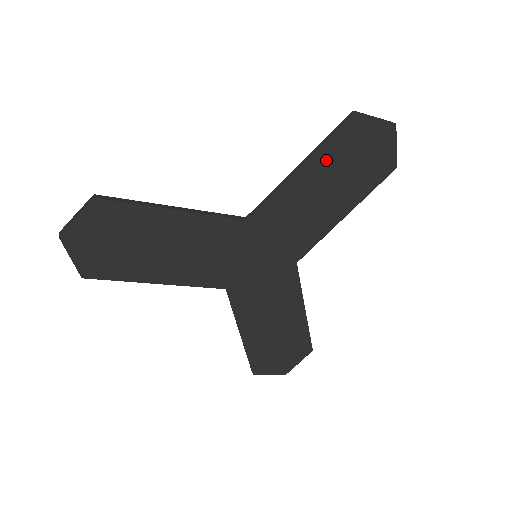
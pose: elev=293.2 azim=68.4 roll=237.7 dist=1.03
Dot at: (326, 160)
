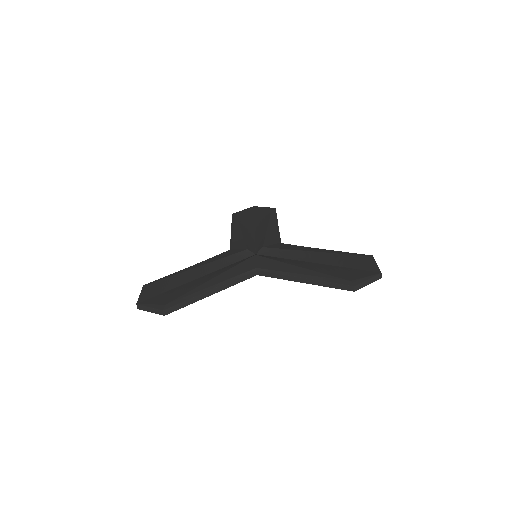
Dot at: occluded
